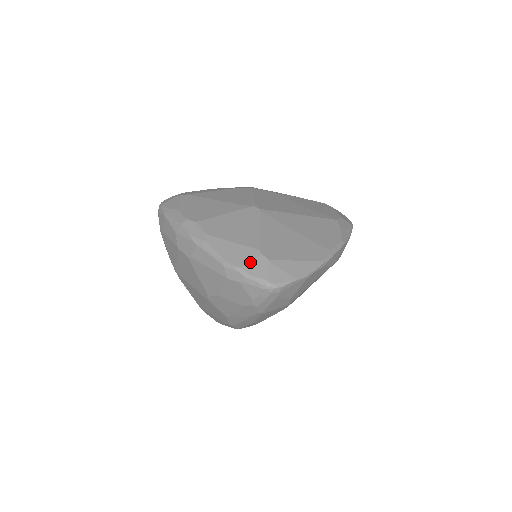
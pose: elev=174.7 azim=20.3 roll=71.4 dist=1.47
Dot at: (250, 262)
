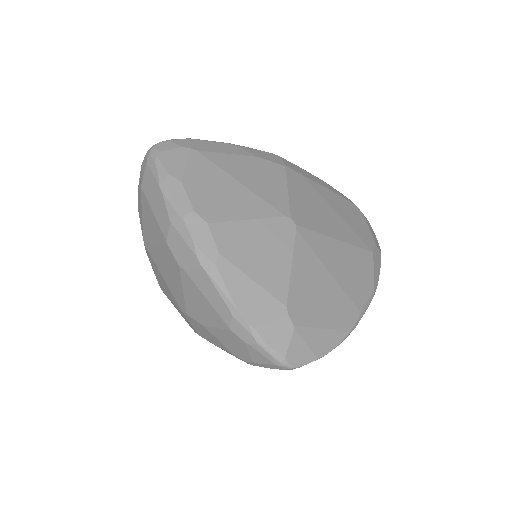
Dot at: (270, 323)
